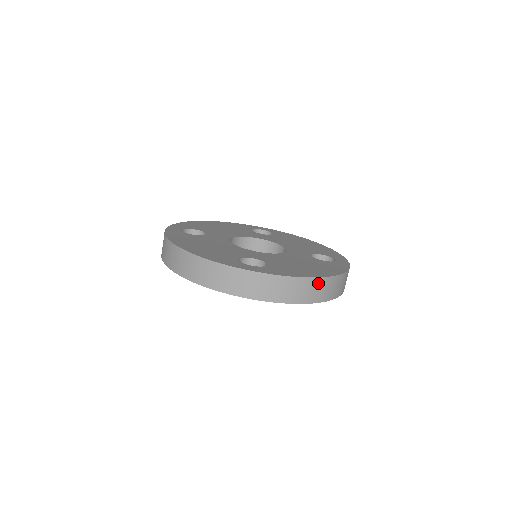
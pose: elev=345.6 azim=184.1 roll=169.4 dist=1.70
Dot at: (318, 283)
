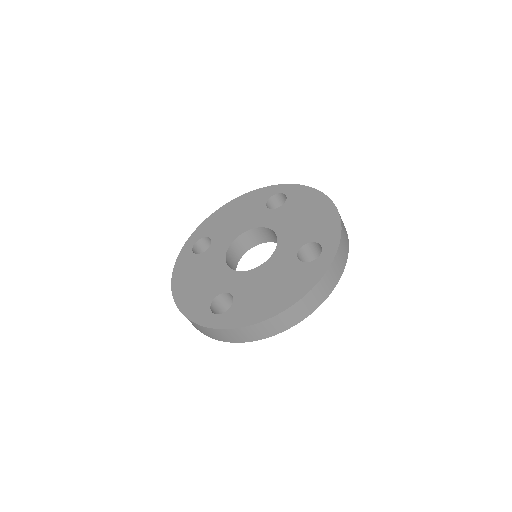
Dot at: occluded
